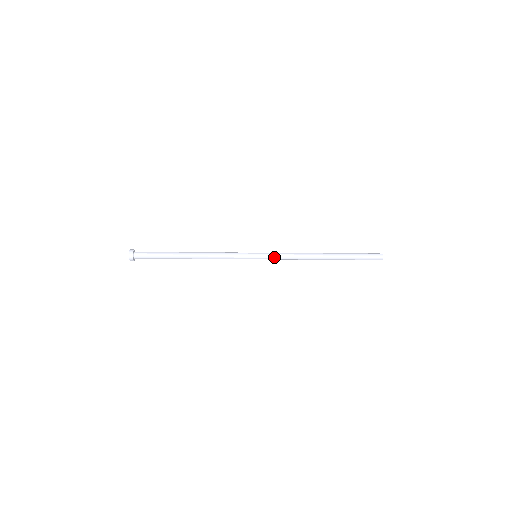
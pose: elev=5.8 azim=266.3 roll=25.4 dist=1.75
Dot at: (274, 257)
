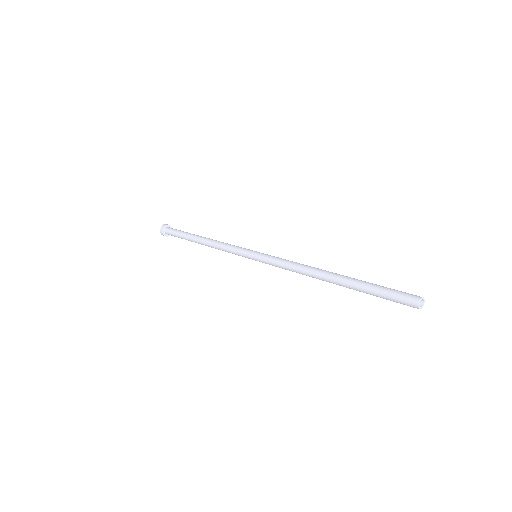
Dot at: (270, 261)
